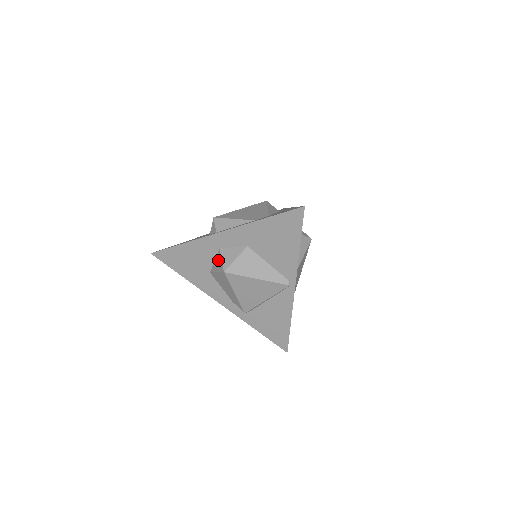
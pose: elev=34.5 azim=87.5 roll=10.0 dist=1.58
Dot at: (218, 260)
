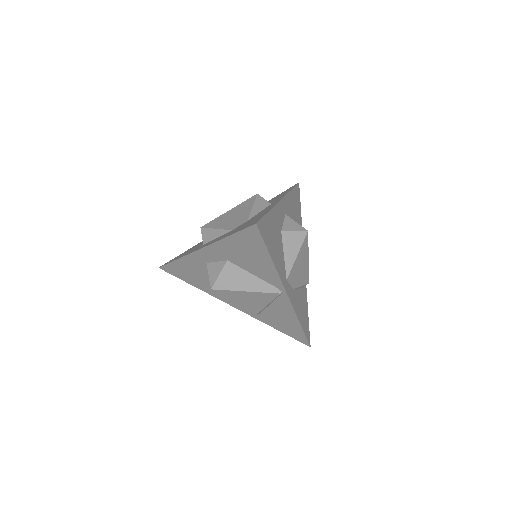
Dot at: occluded
